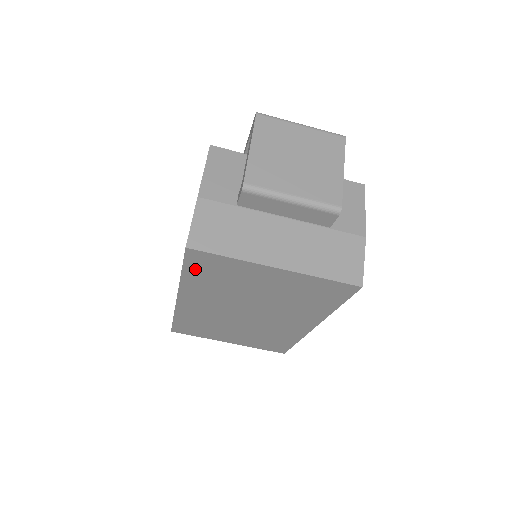
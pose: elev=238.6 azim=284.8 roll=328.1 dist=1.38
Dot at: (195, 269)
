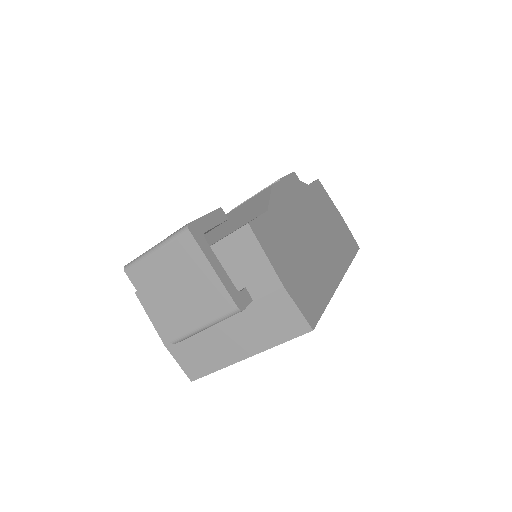
Dot at: occluded
